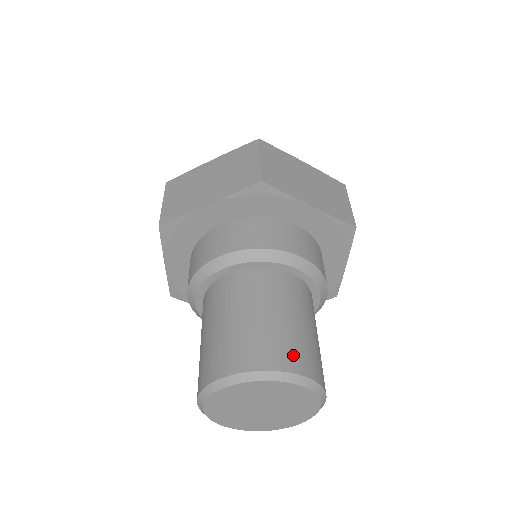
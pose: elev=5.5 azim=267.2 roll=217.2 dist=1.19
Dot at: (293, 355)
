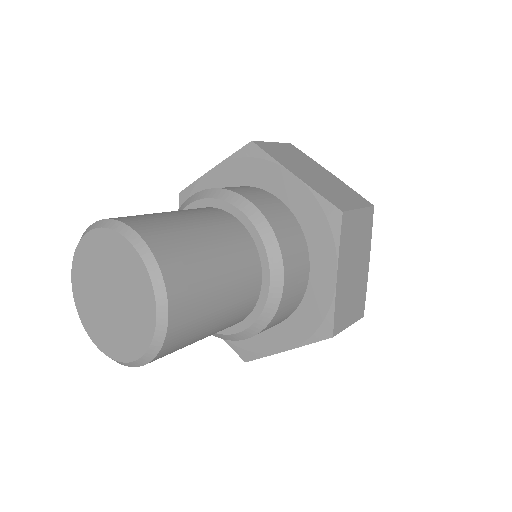
Dot at: (154, 228)
